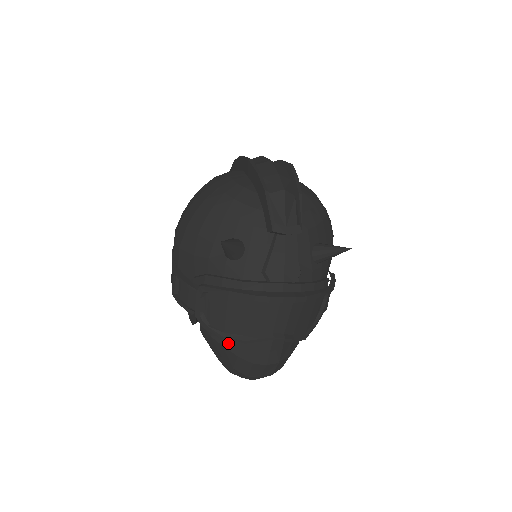
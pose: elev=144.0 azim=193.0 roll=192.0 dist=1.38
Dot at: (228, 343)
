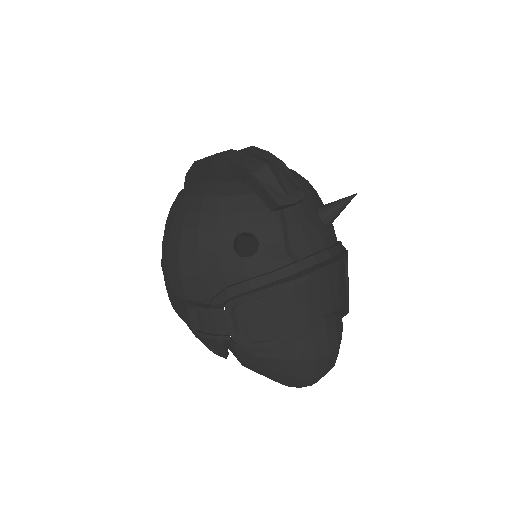
Dot at: (279, 352)
